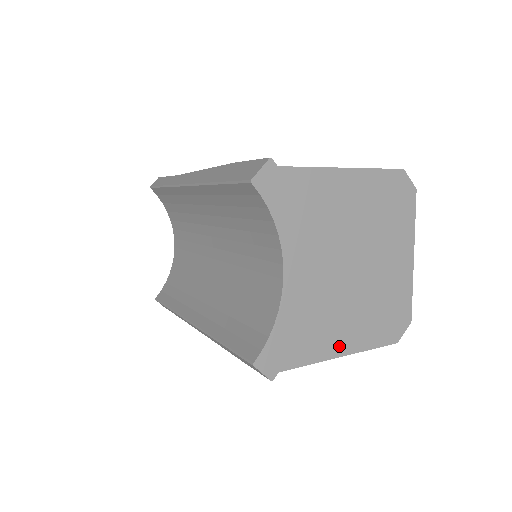
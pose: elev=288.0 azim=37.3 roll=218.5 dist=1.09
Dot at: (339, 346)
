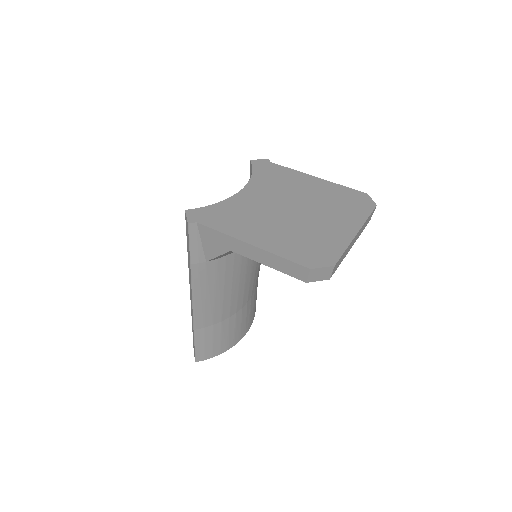
Dot at: (252, 238)
